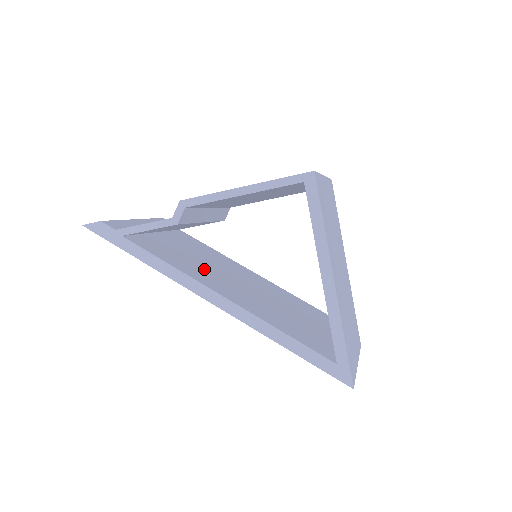
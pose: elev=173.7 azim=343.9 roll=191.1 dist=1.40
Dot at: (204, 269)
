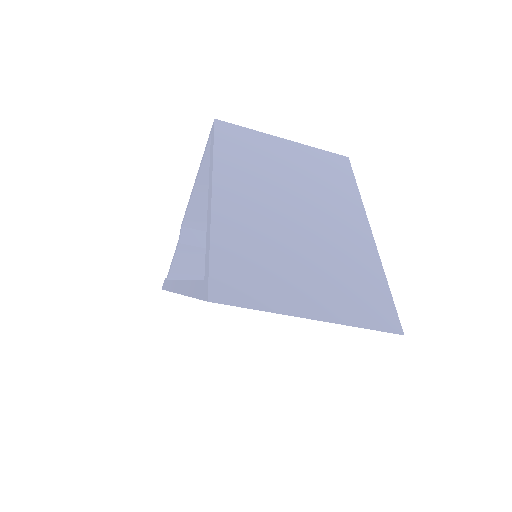
Dot at: occluded
